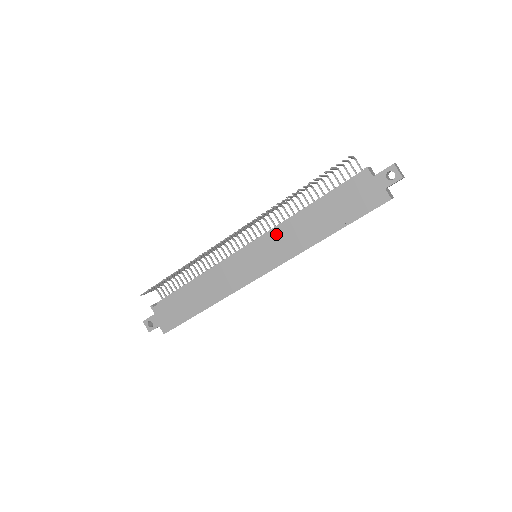
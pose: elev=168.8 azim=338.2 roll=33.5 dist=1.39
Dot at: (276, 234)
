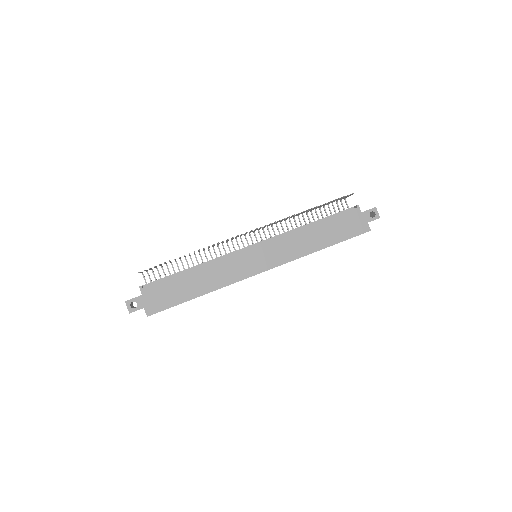
Dot at: (282, 240)
